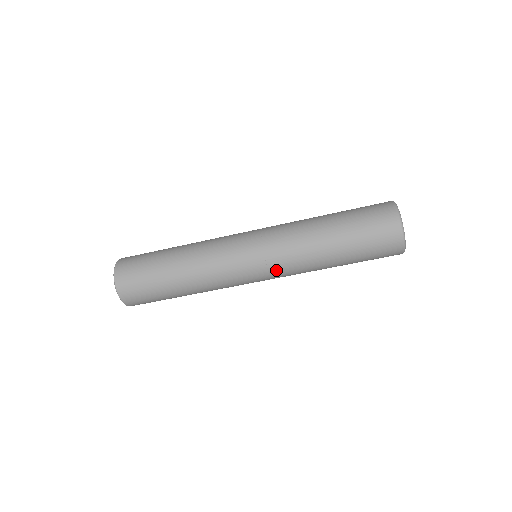
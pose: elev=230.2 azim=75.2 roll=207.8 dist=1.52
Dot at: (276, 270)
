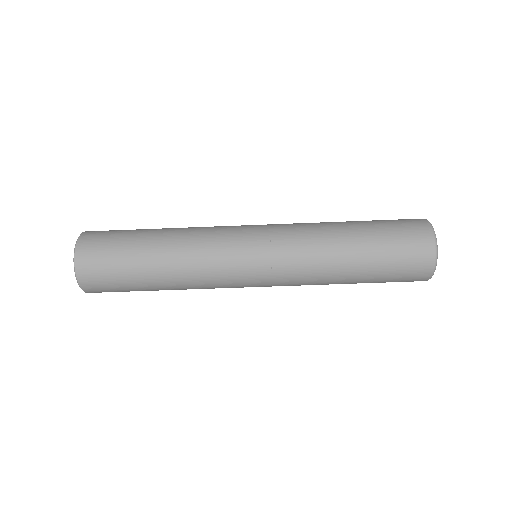
Dot at: (281, 270)
